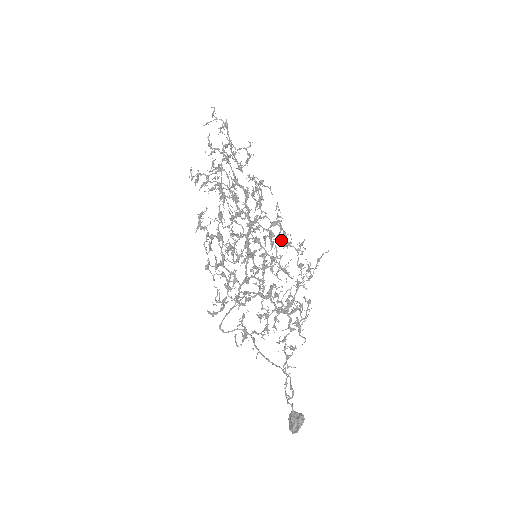
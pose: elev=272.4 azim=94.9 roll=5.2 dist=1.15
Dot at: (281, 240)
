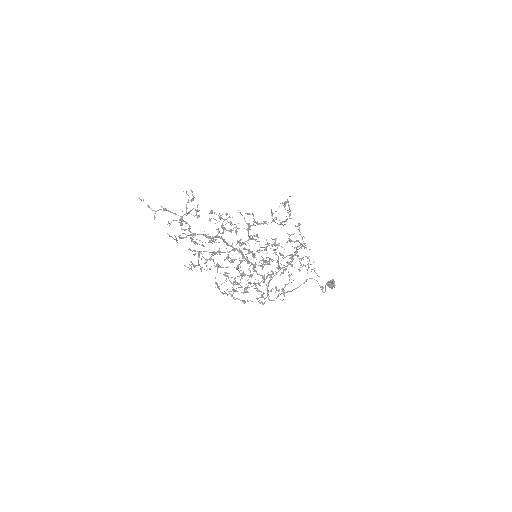
Dot at: occluded
